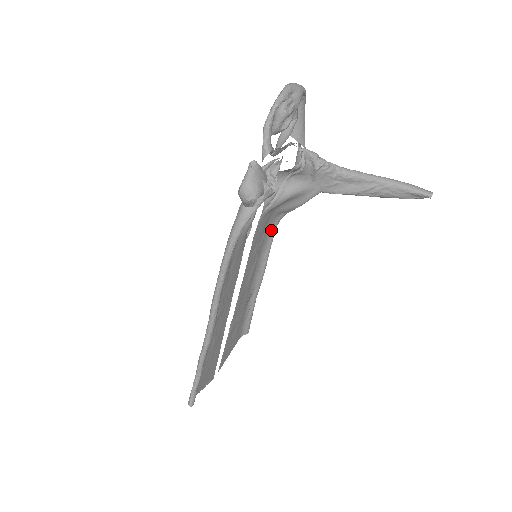
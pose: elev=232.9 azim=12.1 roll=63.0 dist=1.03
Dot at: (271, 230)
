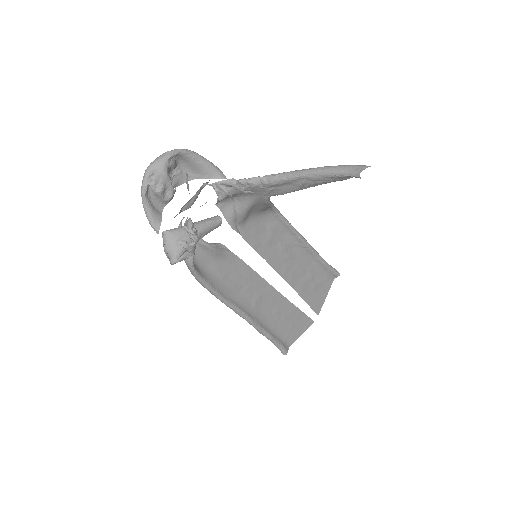
Dot at: (275, 218)
